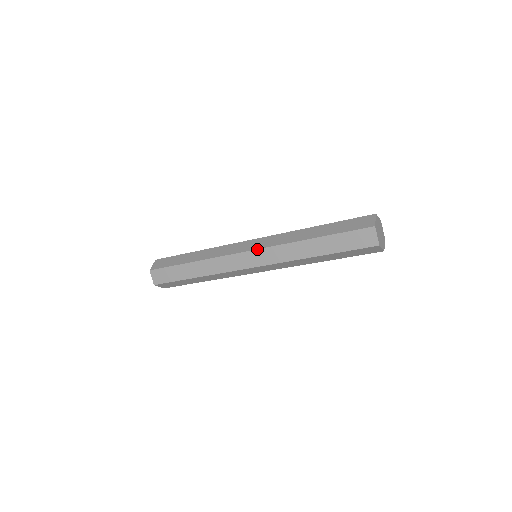
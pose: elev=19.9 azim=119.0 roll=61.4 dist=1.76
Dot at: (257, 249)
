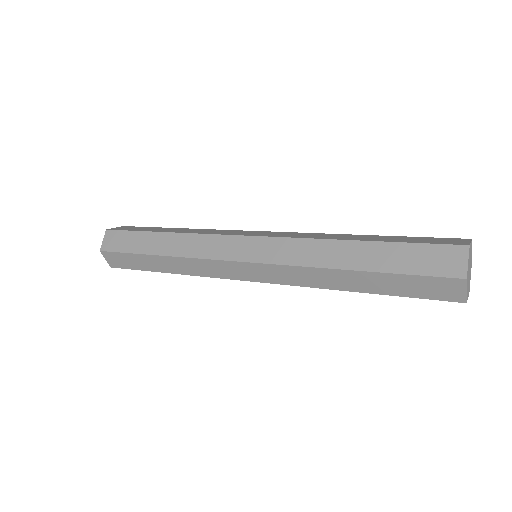
Dot at: (263, 236)
